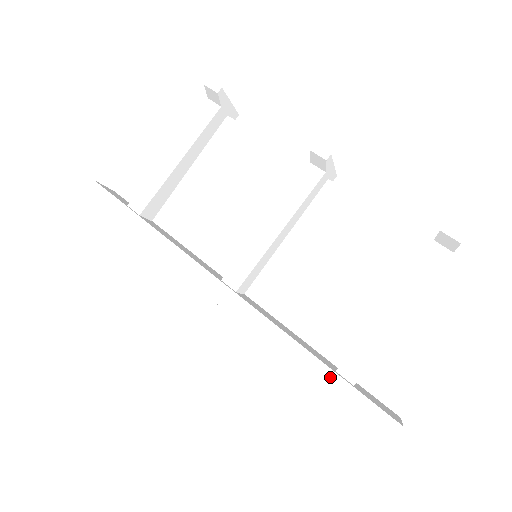
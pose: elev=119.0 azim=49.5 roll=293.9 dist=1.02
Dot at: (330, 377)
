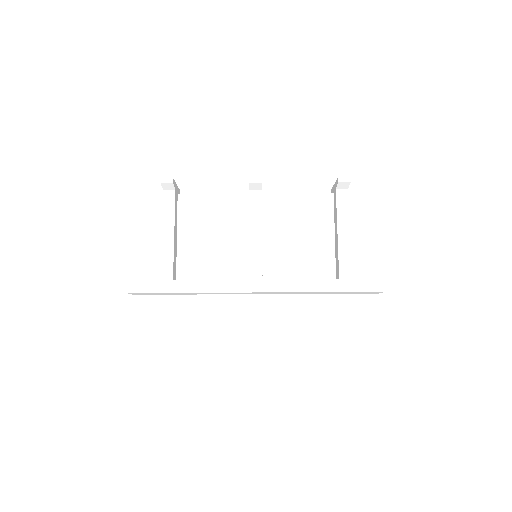
Dot at: (340, 283)
